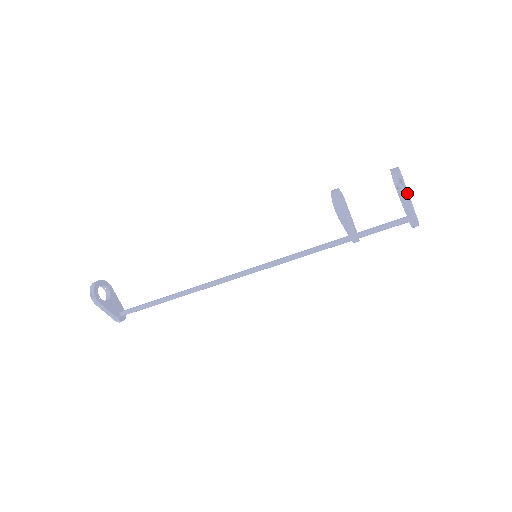
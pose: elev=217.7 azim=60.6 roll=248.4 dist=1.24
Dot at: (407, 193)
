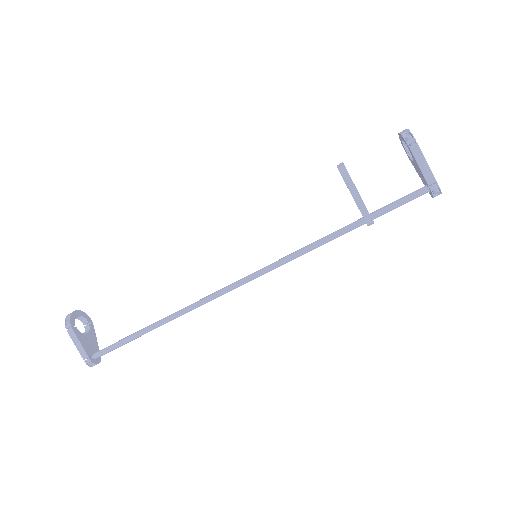
Dot at: occluded
